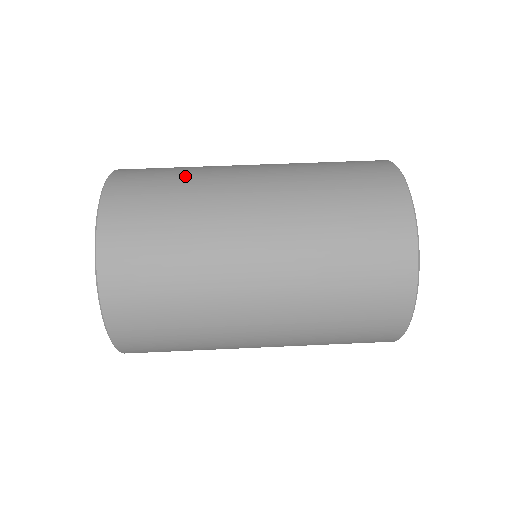
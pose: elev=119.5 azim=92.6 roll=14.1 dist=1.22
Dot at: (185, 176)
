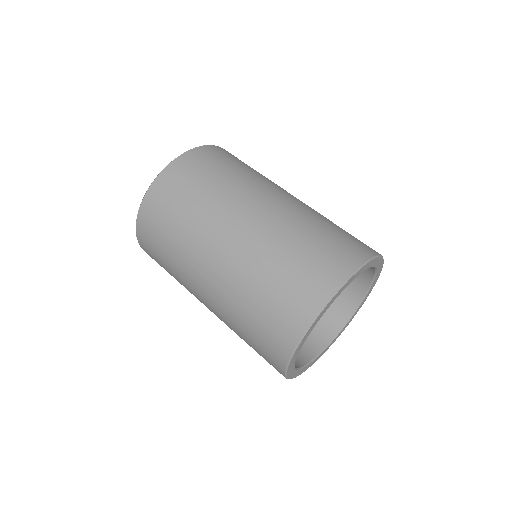
Dot at: (201, 197)
